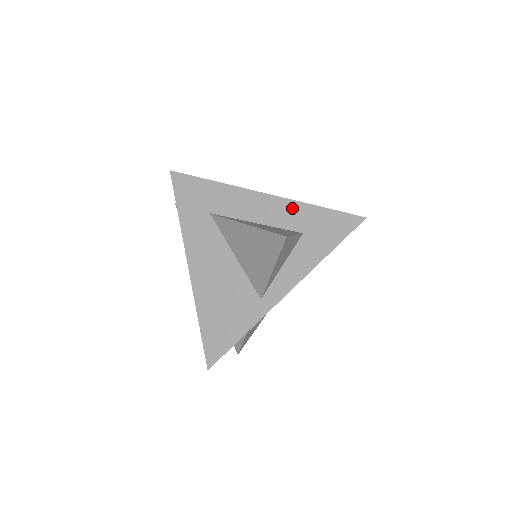
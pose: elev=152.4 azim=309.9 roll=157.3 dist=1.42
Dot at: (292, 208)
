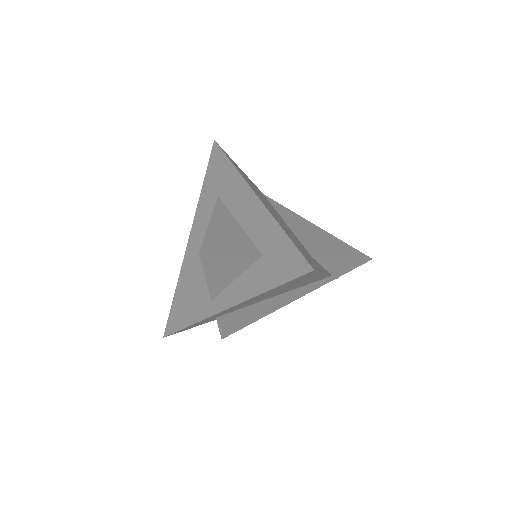
Dot at: (267, 223)
